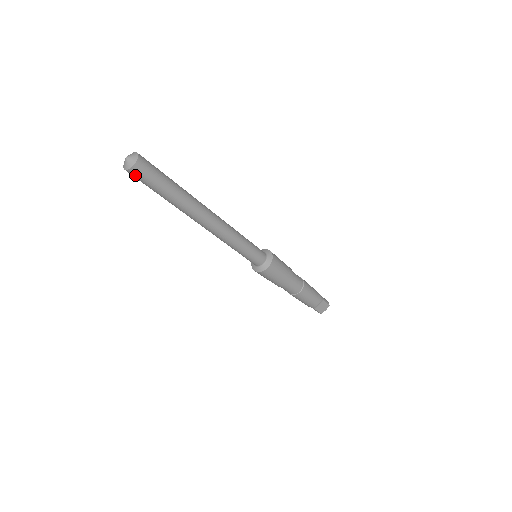
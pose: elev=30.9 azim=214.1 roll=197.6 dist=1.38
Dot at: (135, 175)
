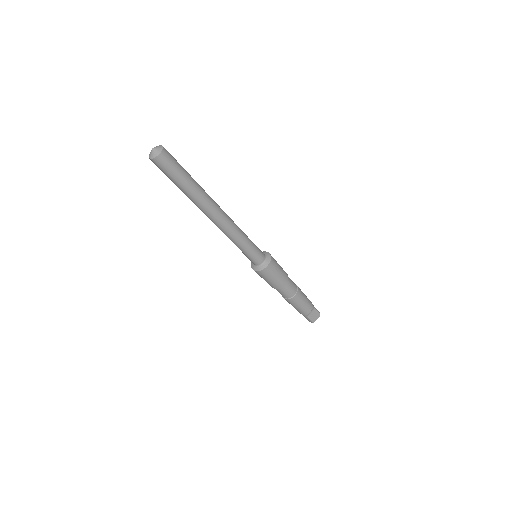
Dot at: (159, 164)
